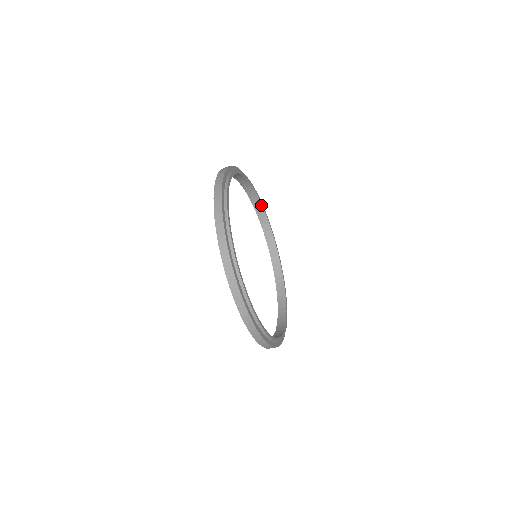
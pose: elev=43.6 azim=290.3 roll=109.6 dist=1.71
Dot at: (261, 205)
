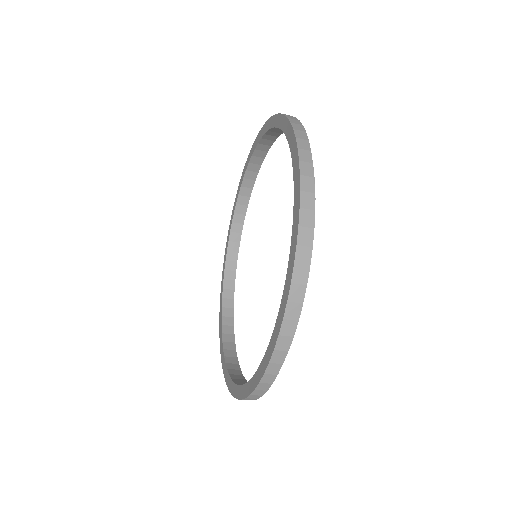
Dot at: (257, 172)
